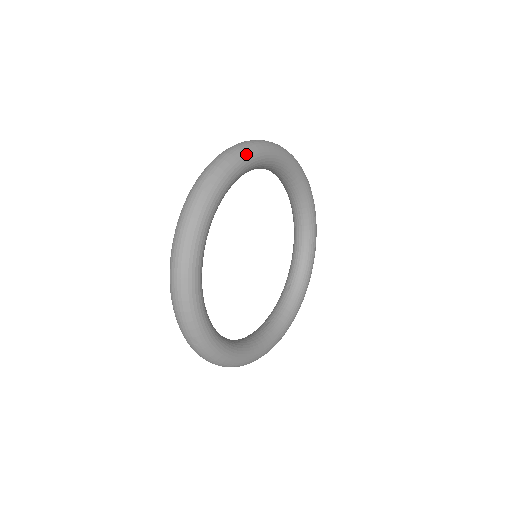
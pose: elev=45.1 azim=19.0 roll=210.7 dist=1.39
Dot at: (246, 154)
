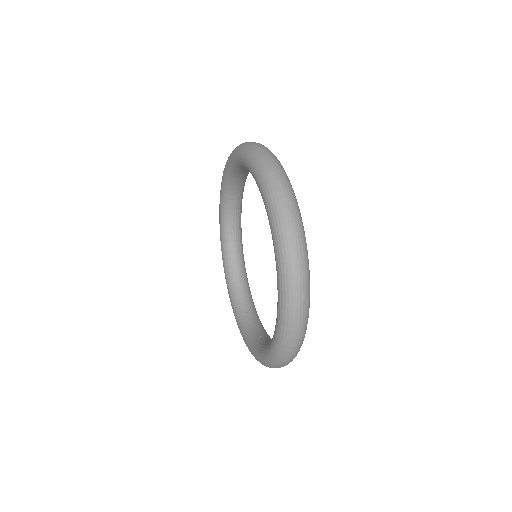
Dot at: occluded
